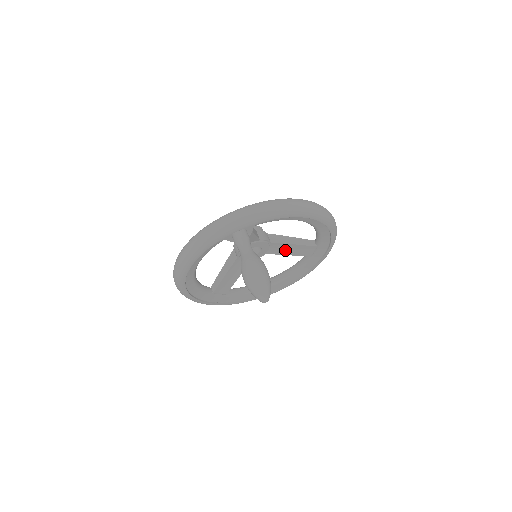
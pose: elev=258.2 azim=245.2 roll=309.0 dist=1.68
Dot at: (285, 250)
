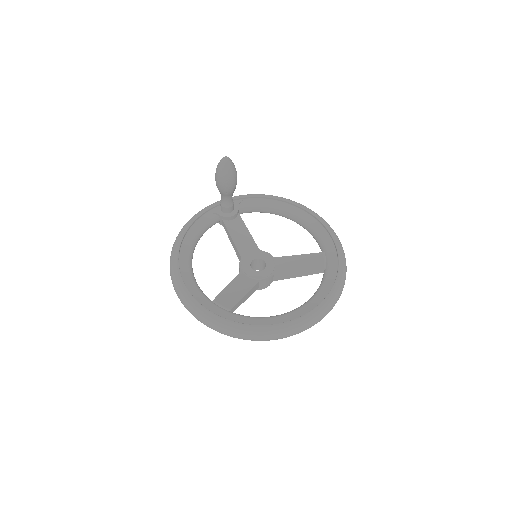
Dot at: (293, 266)
